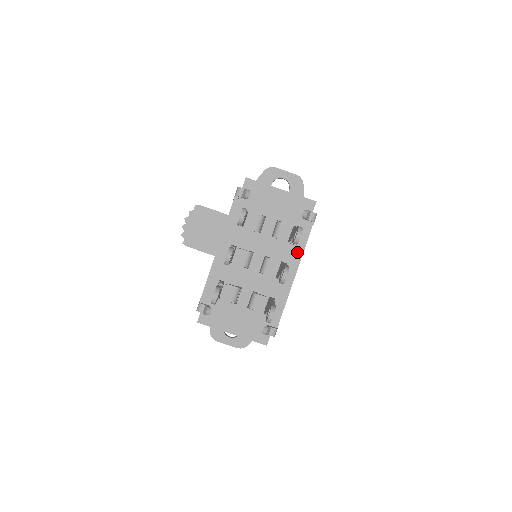
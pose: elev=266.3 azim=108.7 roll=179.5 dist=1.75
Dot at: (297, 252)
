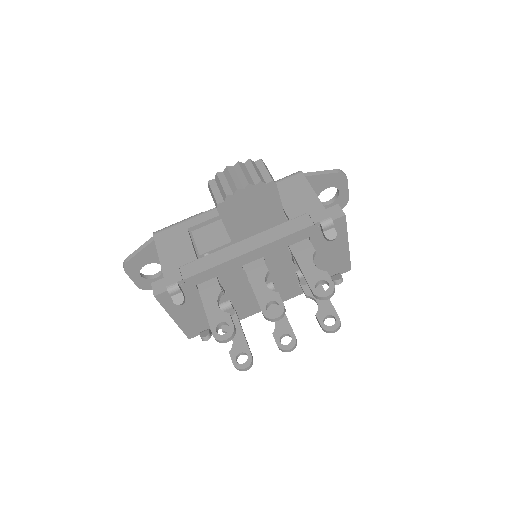
Dot at: (294, 293)
